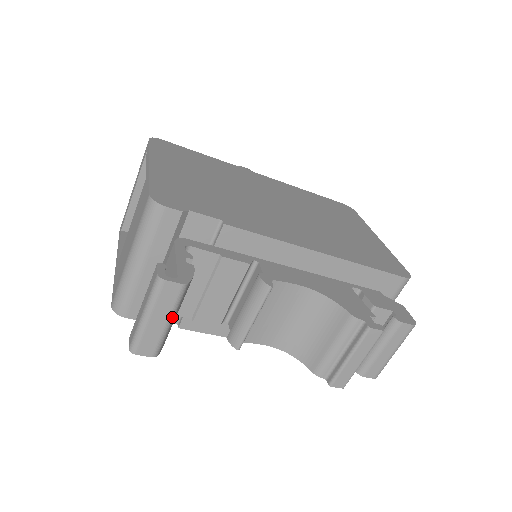
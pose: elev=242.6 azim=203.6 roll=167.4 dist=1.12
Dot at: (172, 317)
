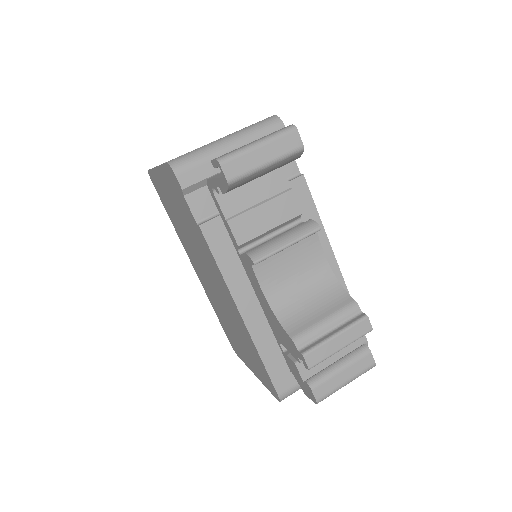
Dot at: (272, 163)
